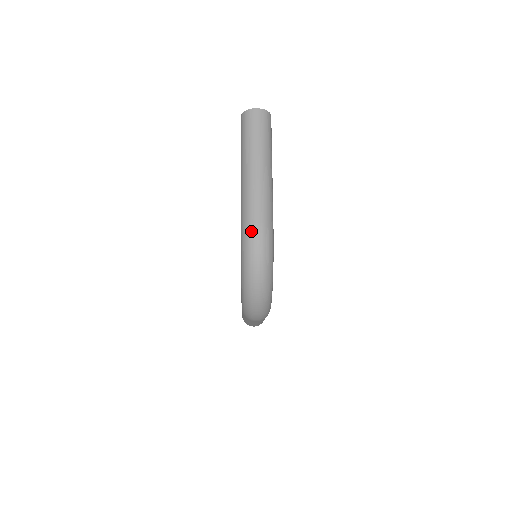
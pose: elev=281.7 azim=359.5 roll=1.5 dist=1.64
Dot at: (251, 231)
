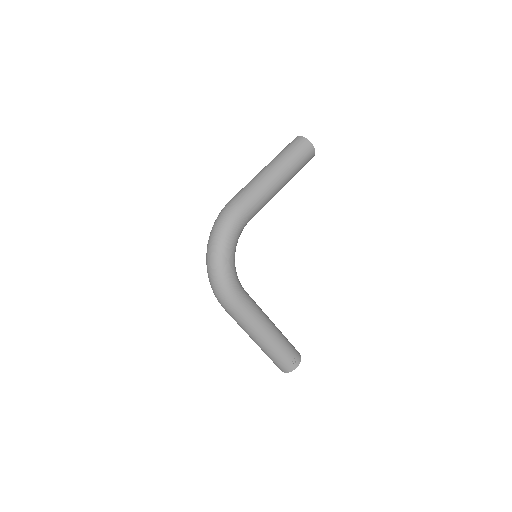
Dot at: (224, 207)
